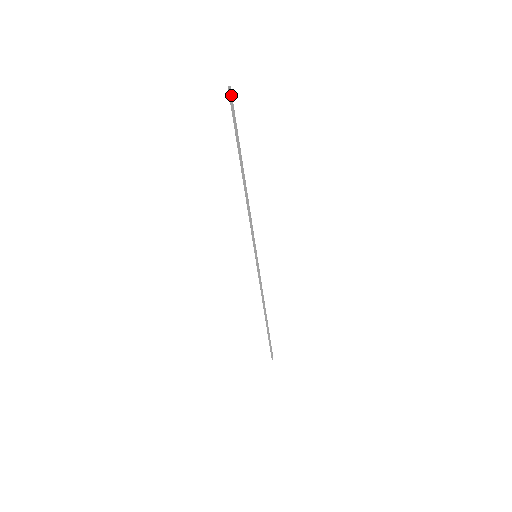
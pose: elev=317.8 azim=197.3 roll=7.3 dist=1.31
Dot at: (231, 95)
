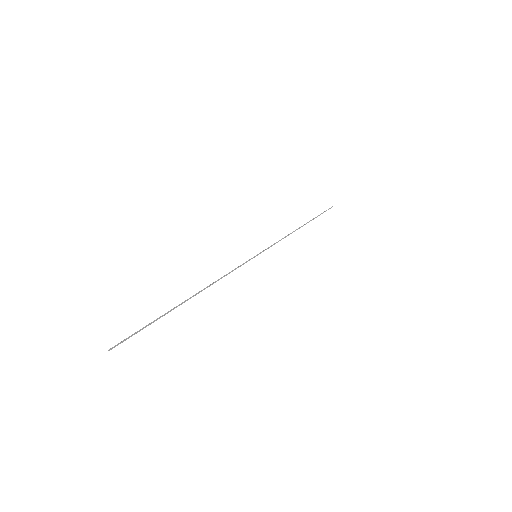
Dot at: (118, 344)
